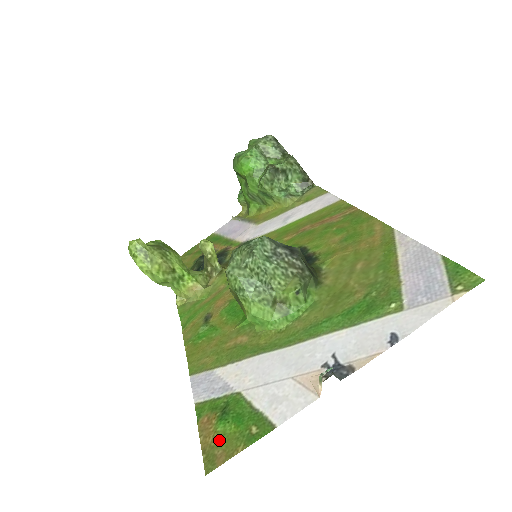
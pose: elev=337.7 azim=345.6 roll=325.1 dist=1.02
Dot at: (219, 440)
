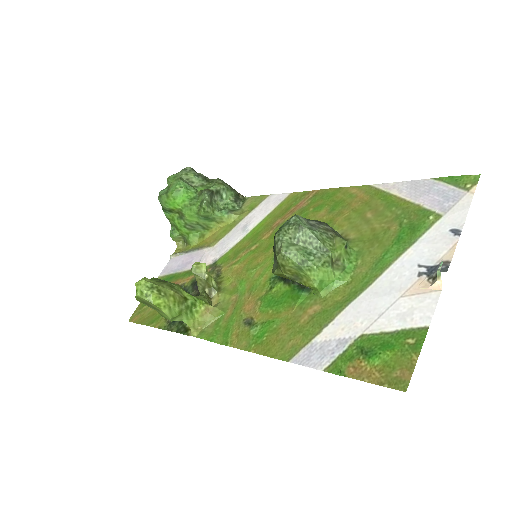
Dot at: (387, 368)
